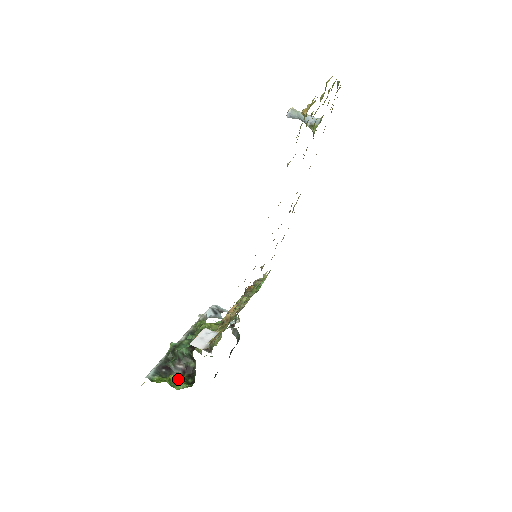
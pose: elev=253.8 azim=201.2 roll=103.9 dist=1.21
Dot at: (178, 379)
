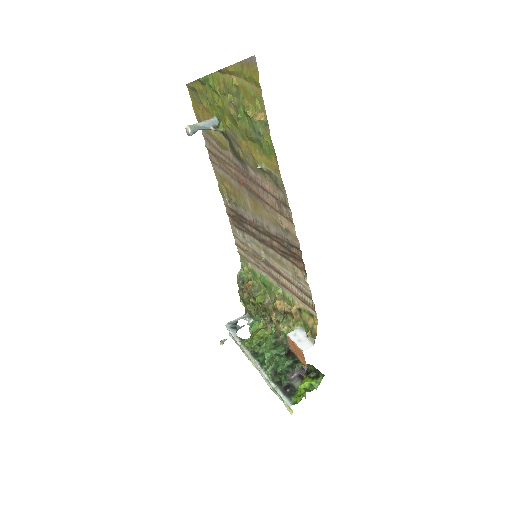
Dot at: (309, 382)
